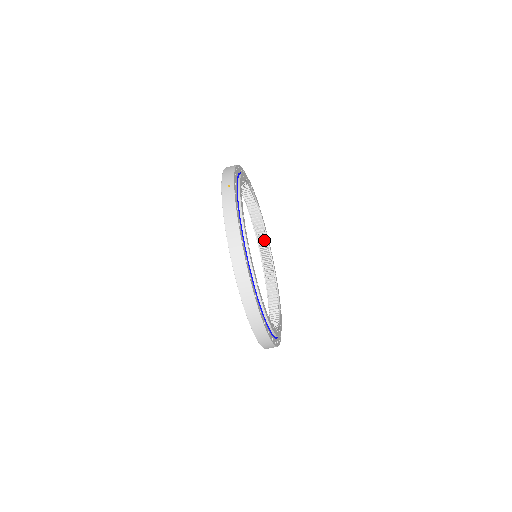
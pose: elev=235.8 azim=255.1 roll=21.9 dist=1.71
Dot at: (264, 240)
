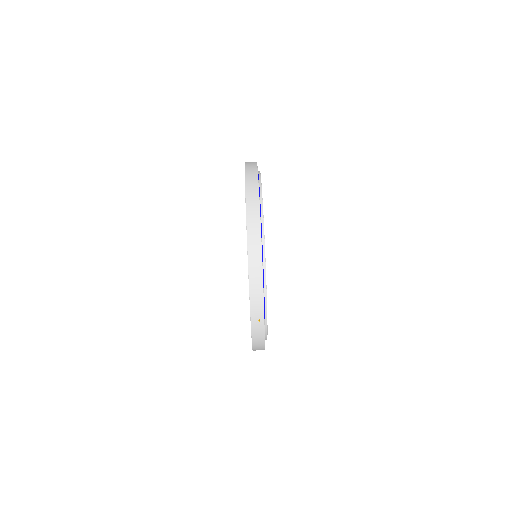
Dot at: occluded
